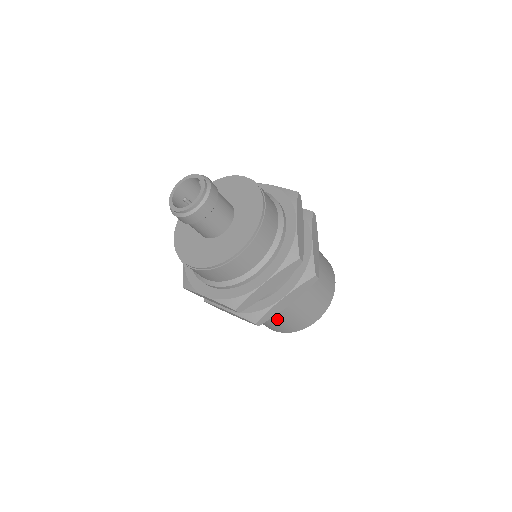
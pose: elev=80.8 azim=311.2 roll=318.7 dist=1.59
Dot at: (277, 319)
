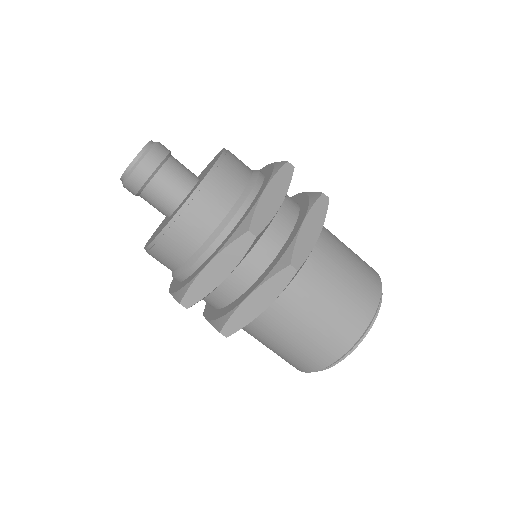
Dot at: (325, 298)
